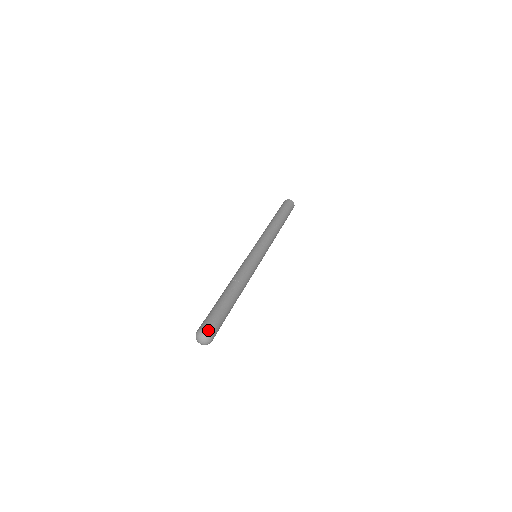
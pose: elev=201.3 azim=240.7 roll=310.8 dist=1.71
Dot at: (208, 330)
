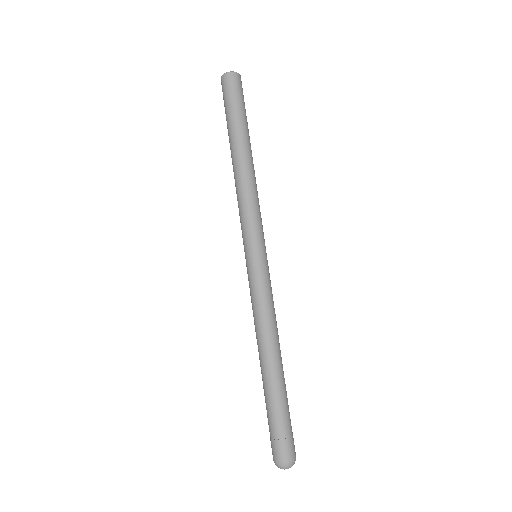
Dot at: (295, 456)
